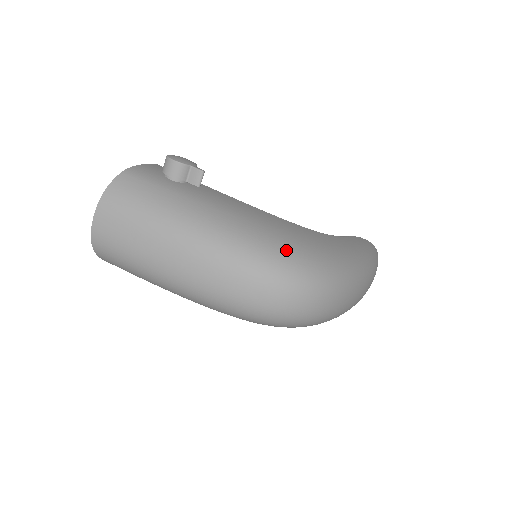
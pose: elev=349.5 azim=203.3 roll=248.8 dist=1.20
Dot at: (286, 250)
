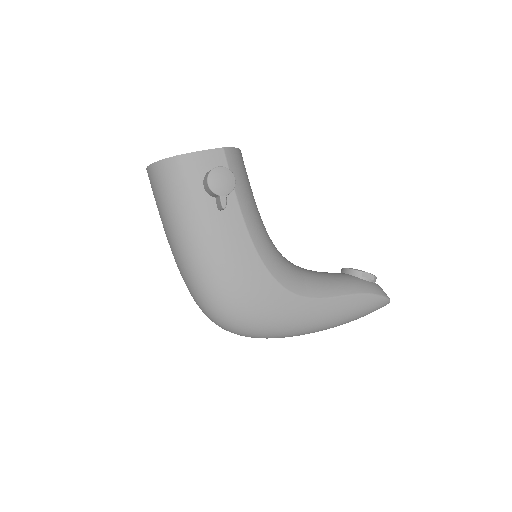
Dot at: (229, 305)
